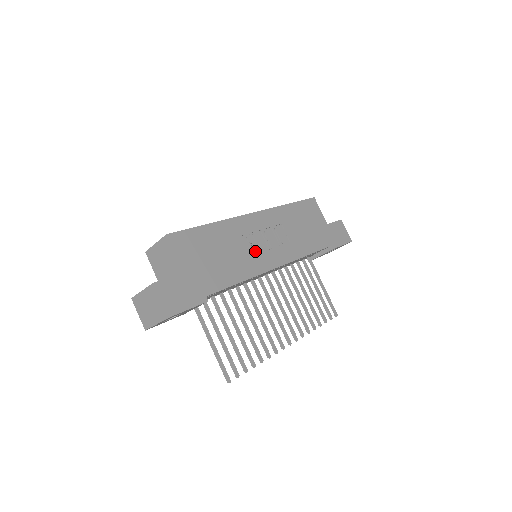
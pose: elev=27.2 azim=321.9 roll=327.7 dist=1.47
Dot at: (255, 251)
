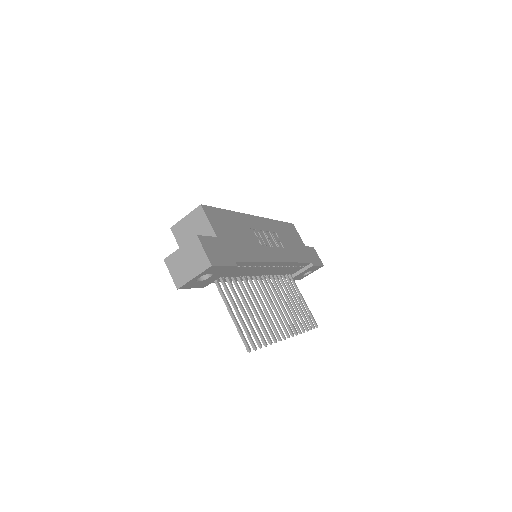
Dot at: (262, 244)
